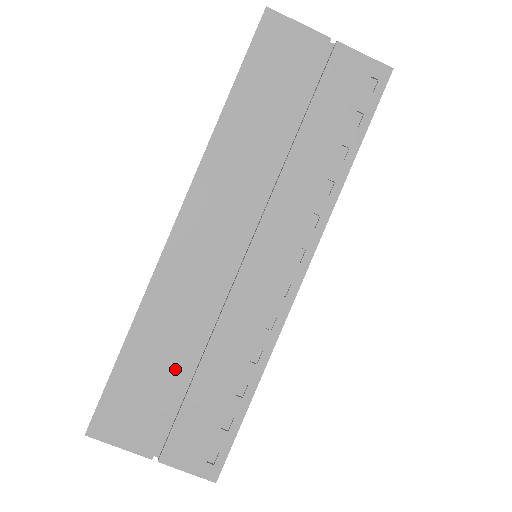
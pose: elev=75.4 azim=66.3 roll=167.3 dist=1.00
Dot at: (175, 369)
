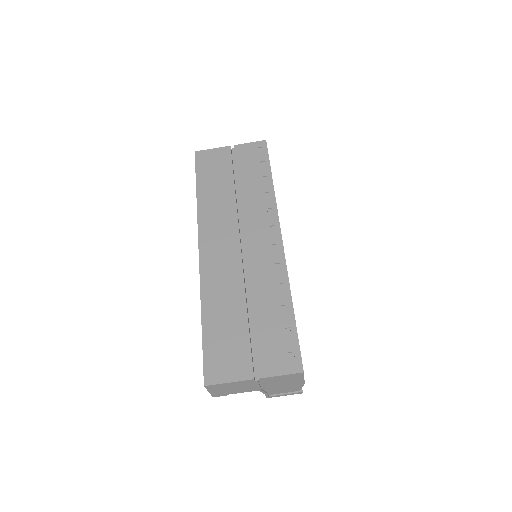
Dot at: (238, 319)
